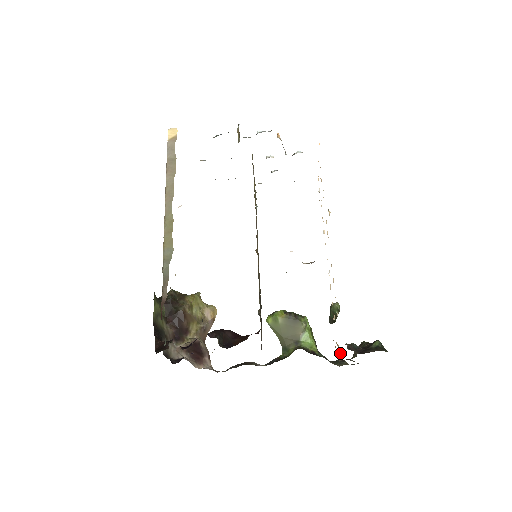
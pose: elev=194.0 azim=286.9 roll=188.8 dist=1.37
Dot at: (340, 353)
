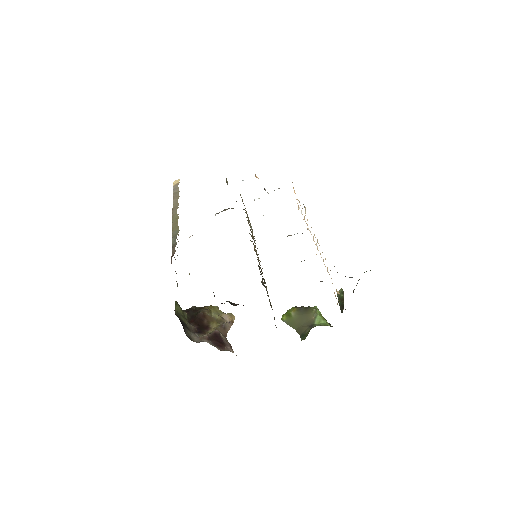
Dot at: occluded
